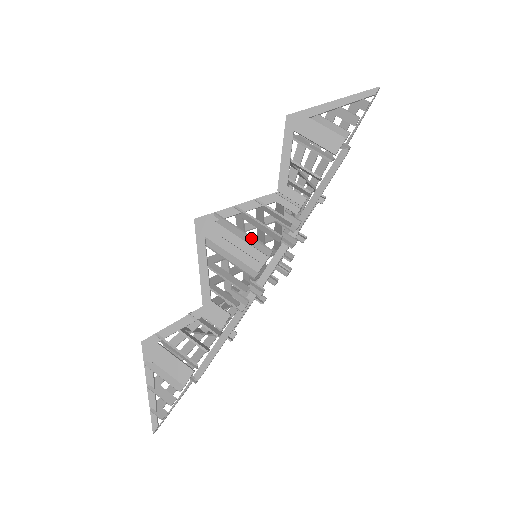
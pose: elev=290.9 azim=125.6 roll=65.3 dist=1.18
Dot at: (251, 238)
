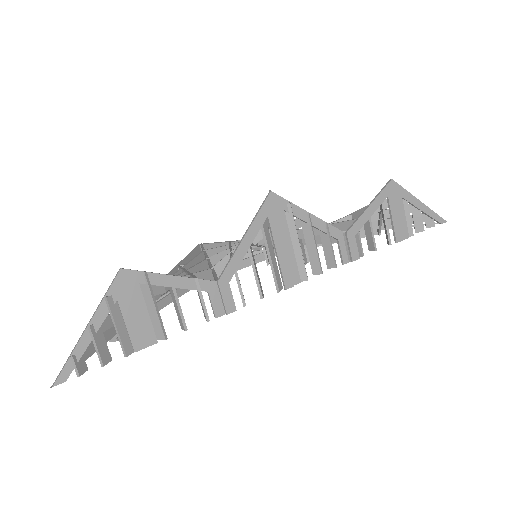
Dot at: occluded
